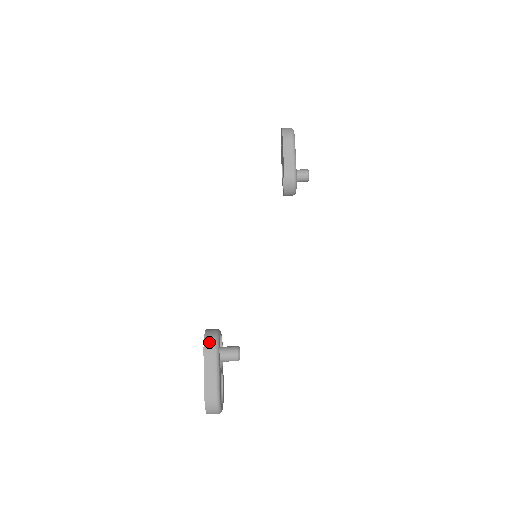
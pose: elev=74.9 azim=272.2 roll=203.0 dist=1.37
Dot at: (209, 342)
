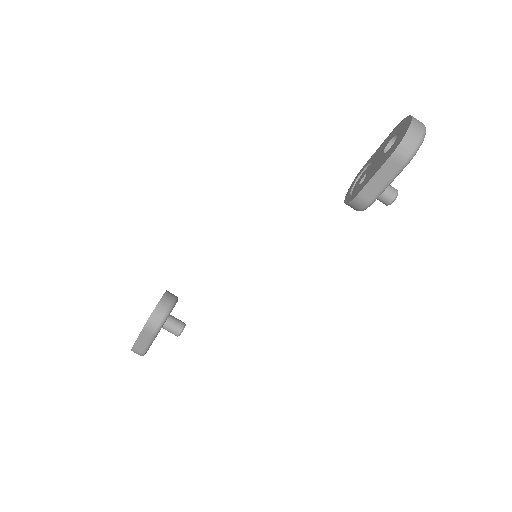
Dot at: (152, 323)
